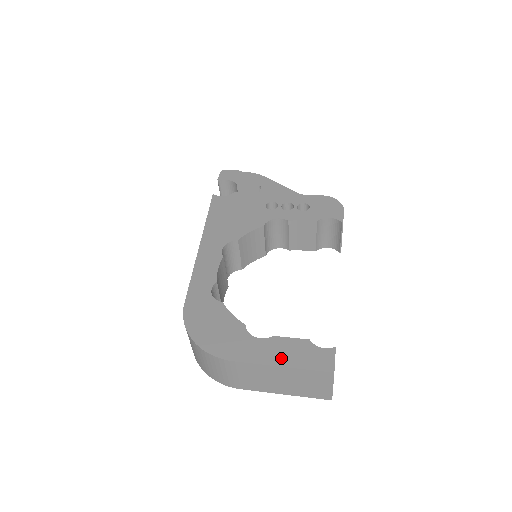
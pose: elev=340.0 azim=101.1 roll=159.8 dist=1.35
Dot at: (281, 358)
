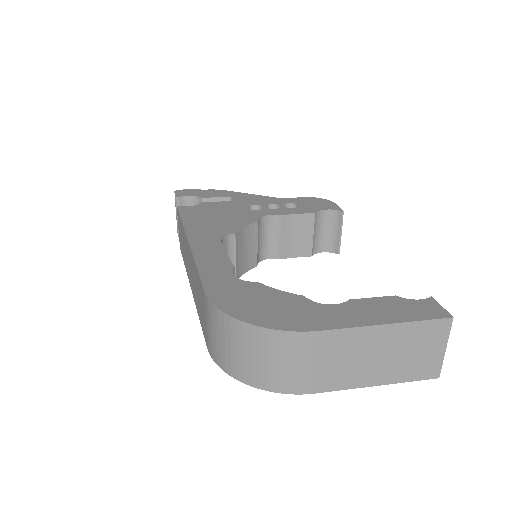
Dot at: (378, 316)
